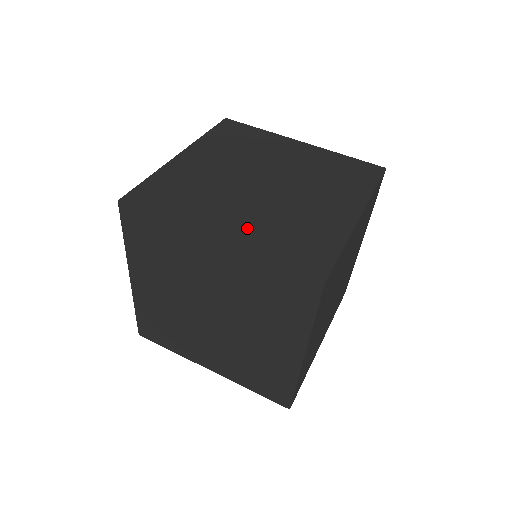
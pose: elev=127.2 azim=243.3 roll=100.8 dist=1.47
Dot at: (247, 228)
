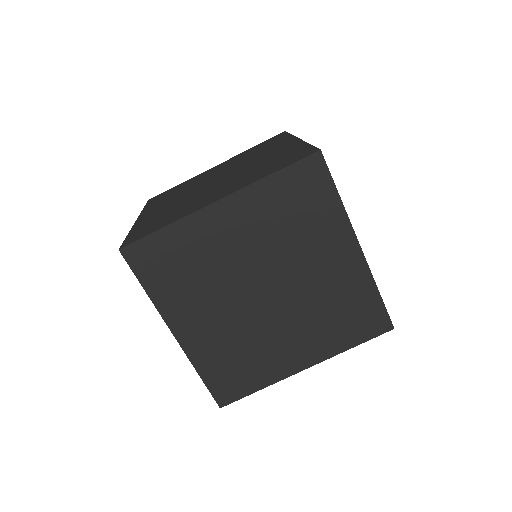
Dot at: (311, 342)
